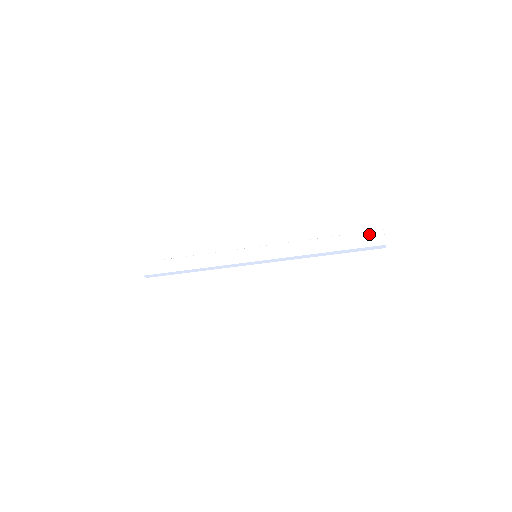
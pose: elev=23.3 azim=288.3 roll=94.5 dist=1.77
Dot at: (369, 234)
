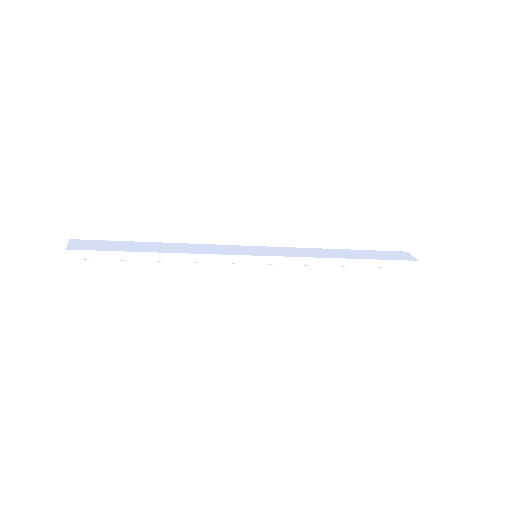
Dot at: (394, 252)
